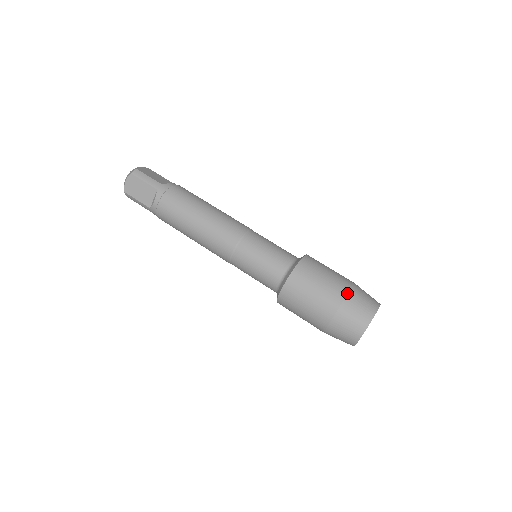
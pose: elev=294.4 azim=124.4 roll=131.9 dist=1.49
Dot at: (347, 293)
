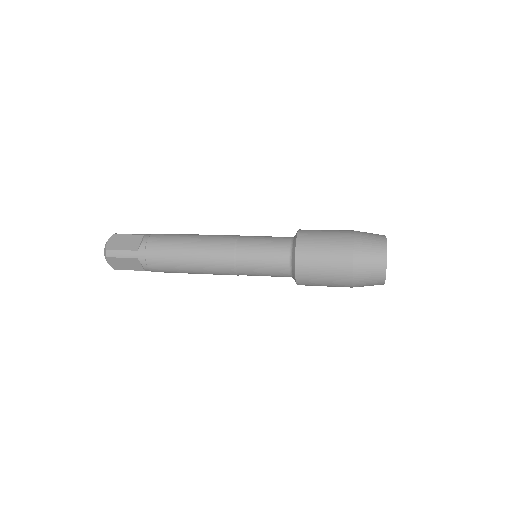
Dot at: (353, 230)
